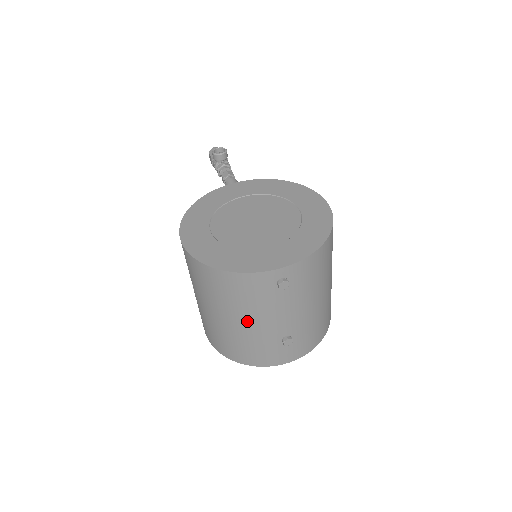
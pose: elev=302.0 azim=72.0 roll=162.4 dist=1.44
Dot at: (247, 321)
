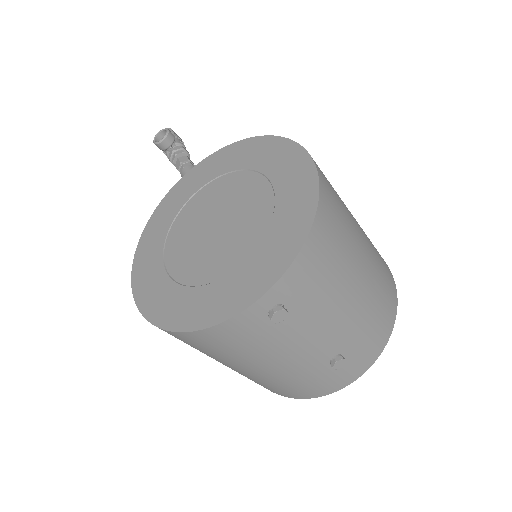
Dot at: (267, 366)
